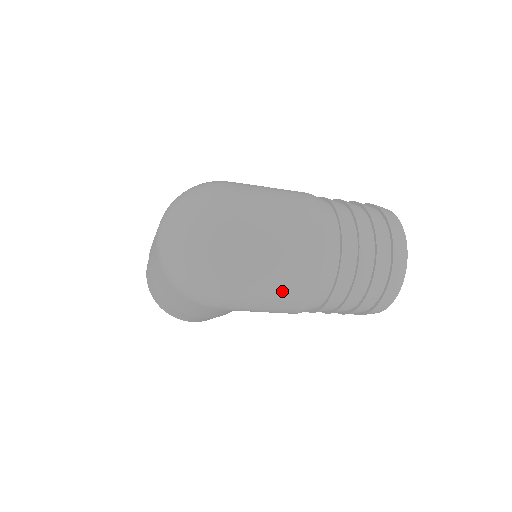
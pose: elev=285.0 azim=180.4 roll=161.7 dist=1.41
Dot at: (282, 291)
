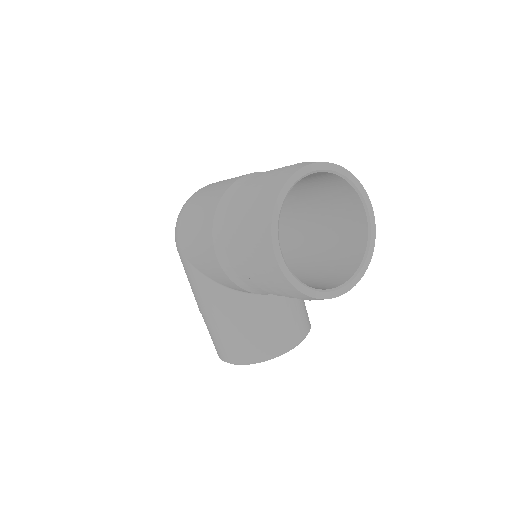
Dot at: (201, 215)
